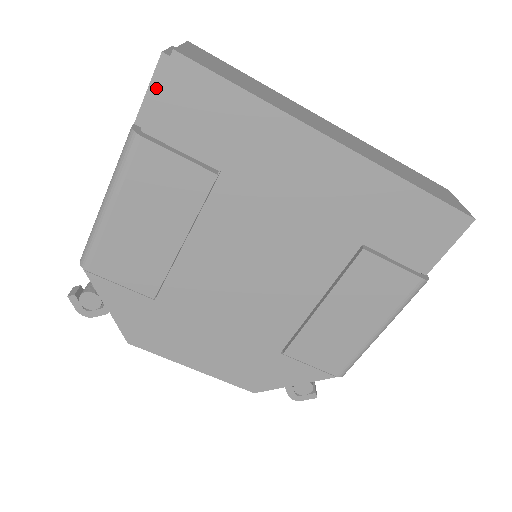
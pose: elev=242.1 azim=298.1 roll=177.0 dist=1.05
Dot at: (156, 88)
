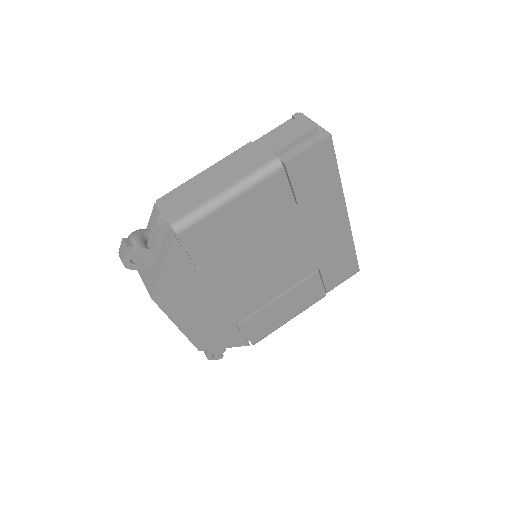
Dot at: (300, 142)
